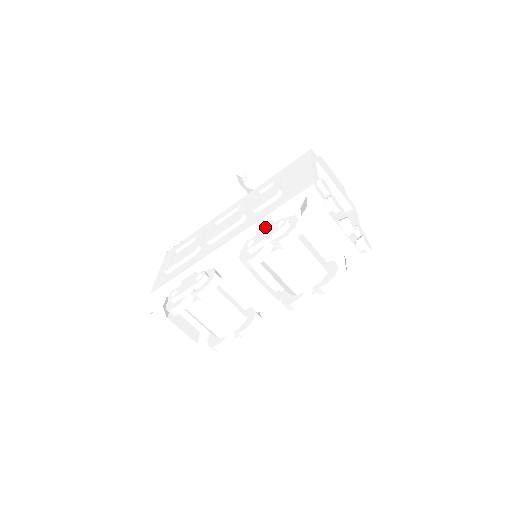
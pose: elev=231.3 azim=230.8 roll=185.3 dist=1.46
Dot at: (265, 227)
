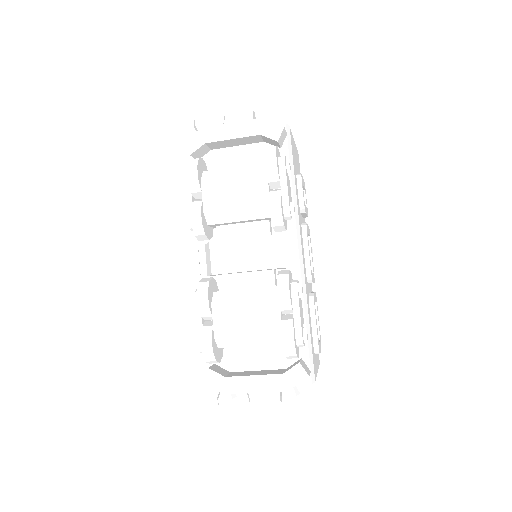
Dot at: occluded
